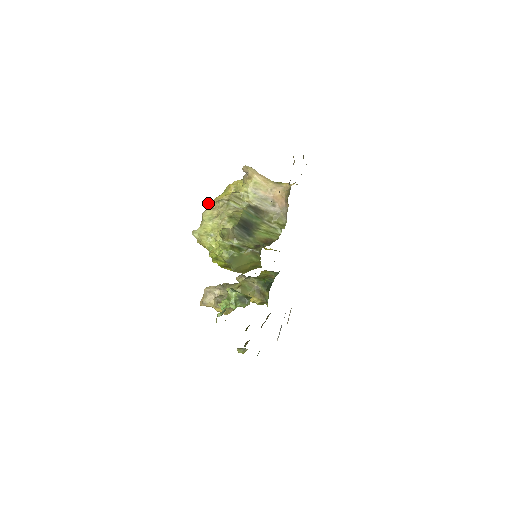
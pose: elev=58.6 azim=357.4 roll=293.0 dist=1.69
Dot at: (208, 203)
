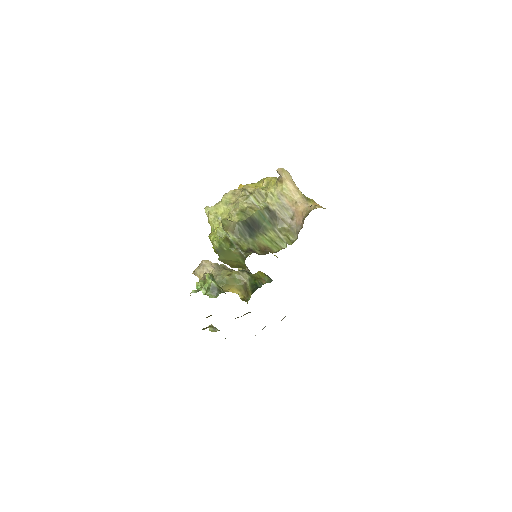
Dot at: (239, 186)
